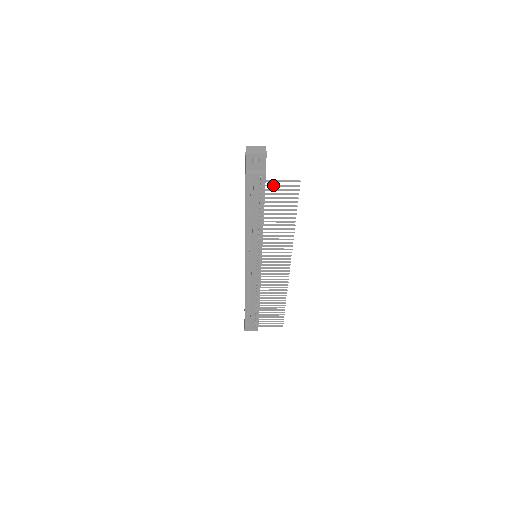
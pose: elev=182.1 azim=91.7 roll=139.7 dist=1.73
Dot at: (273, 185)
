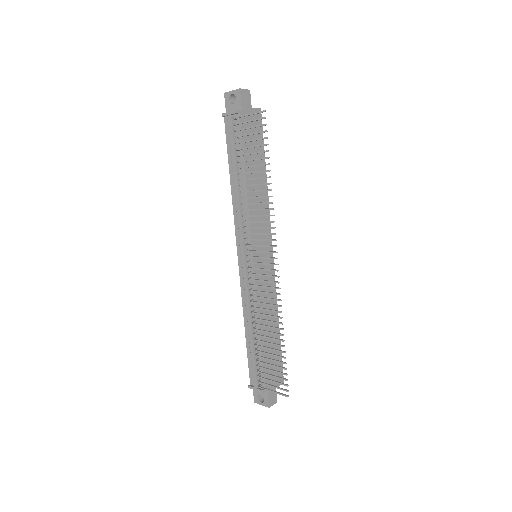
Dot at: (242, 122)
